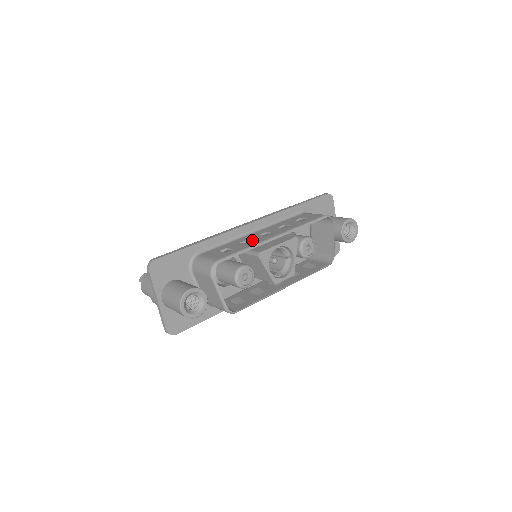
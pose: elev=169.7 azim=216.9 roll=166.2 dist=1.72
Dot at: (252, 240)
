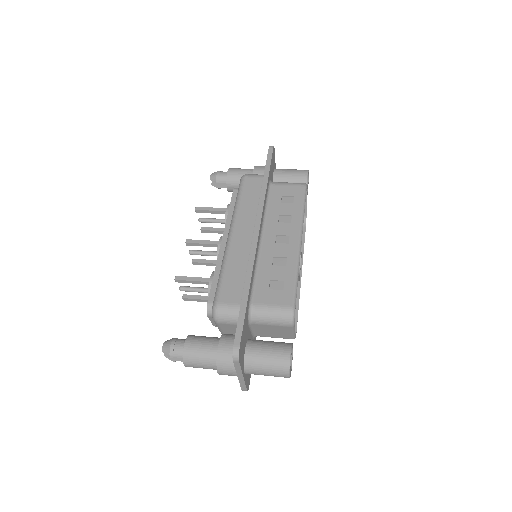
Dot at: (282, 257)
